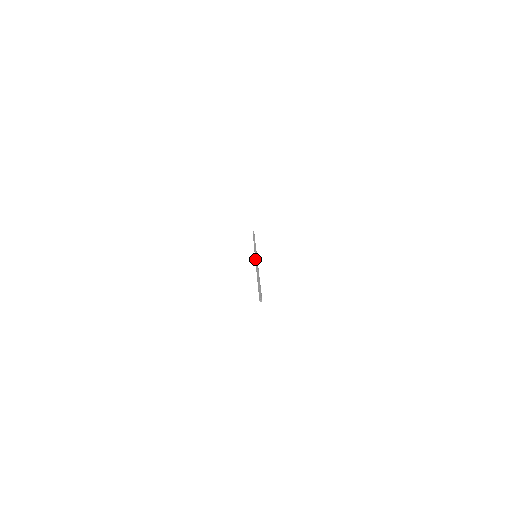
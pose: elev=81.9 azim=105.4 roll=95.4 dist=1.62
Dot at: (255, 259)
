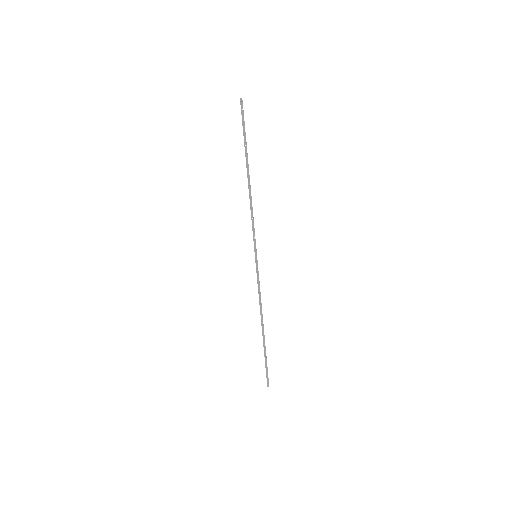
Dot at: occluded
